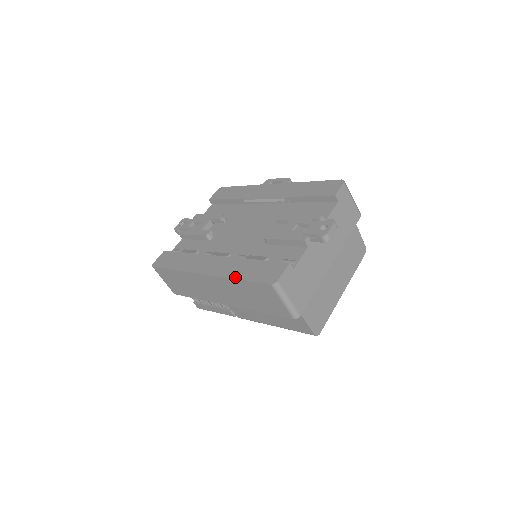
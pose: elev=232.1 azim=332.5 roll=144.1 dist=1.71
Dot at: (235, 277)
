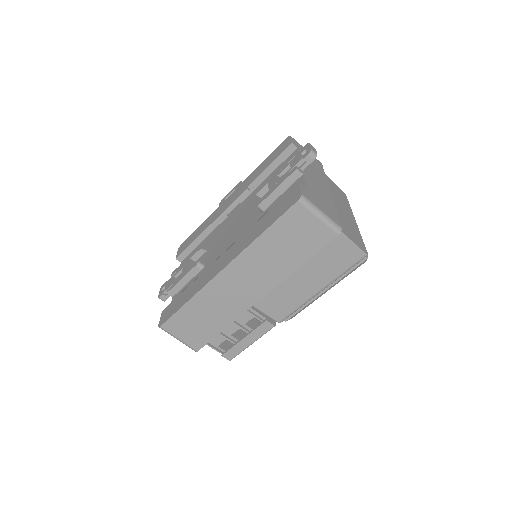
Dot at: (257, 236)
